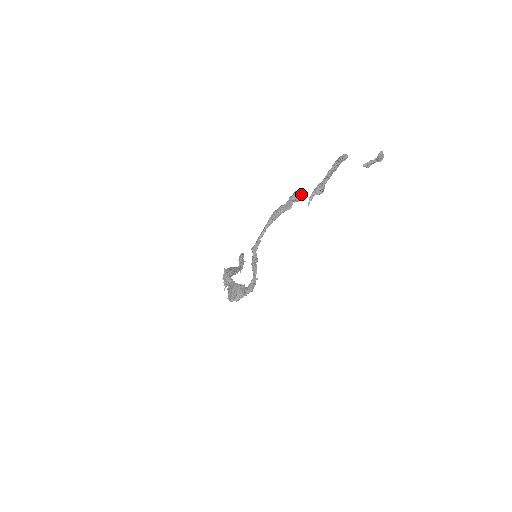
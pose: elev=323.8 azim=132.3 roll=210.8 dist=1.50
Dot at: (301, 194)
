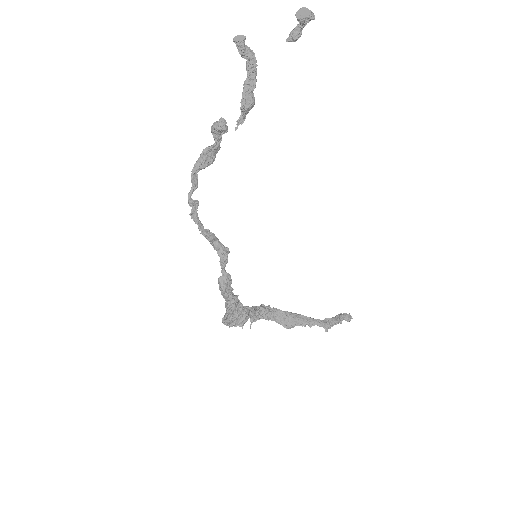
Dot at: (221, 119)
